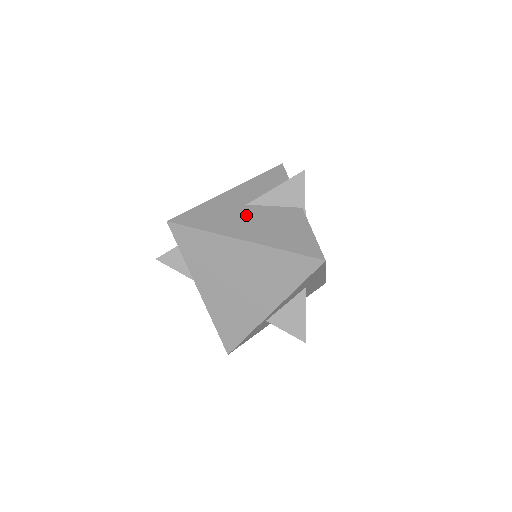
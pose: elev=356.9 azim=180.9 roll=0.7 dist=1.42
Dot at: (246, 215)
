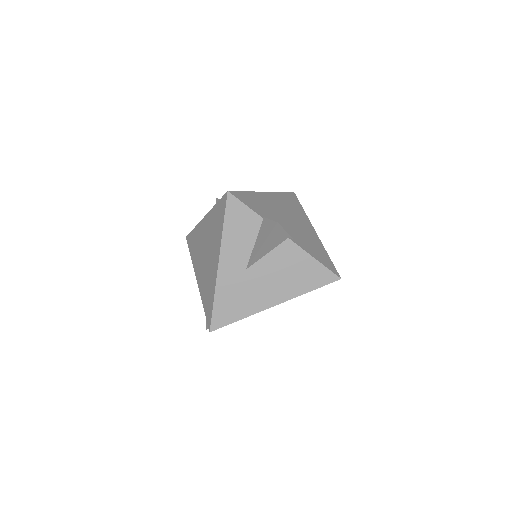
Dot at: (256, 281)
